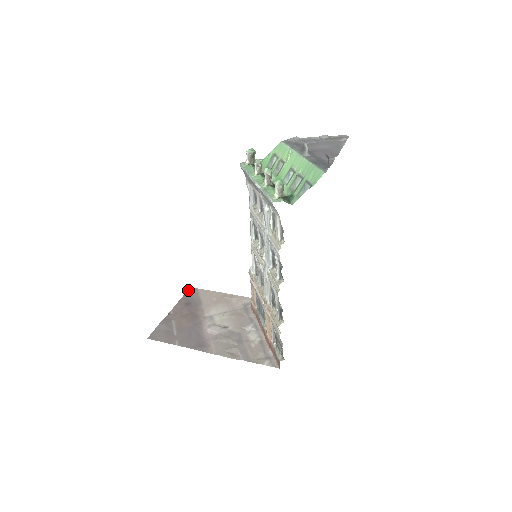
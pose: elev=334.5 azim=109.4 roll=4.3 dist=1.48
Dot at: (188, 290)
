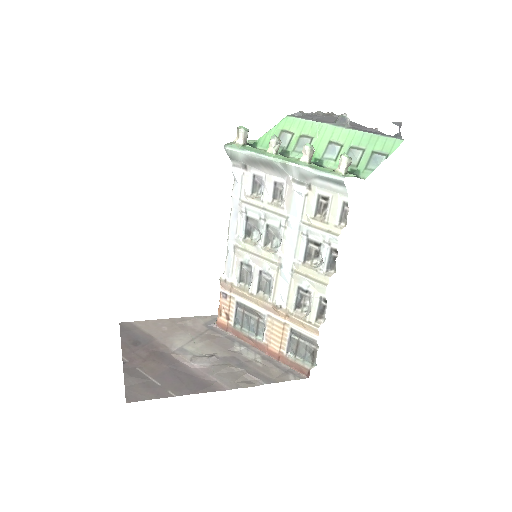
Dot at: (120, 327)
